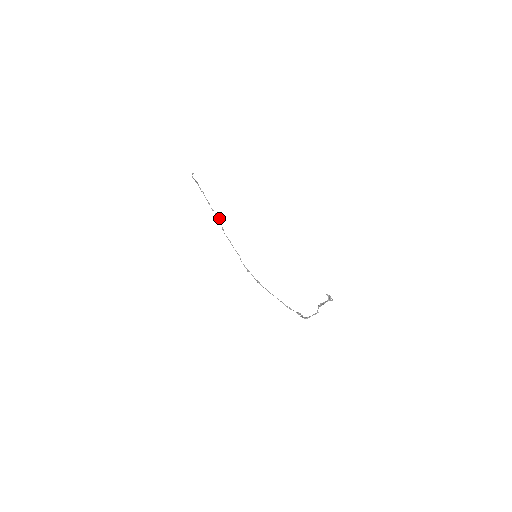
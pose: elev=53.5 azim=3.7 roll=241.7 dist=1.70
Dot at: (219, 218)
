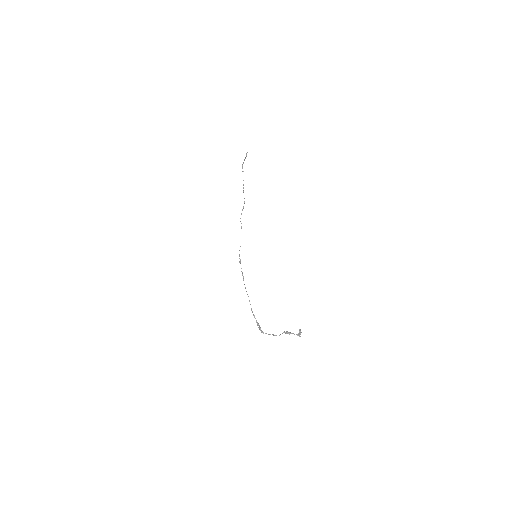
Dot at: (244, 203)
